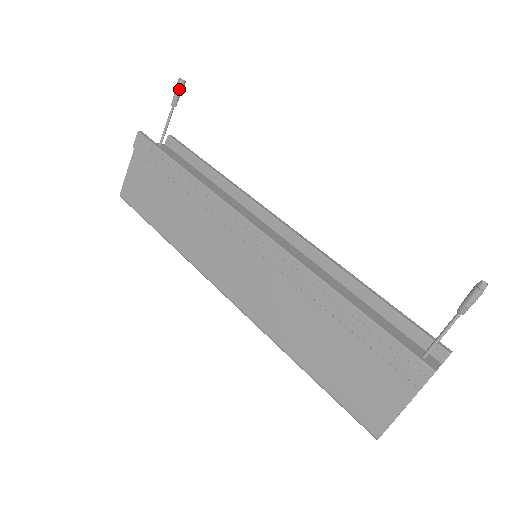
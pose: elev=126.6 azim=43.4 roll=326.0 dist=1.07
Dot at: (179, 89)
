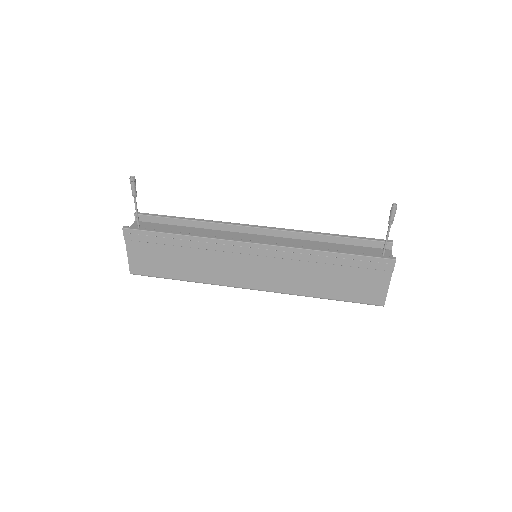
Dot at: (134, 184)
